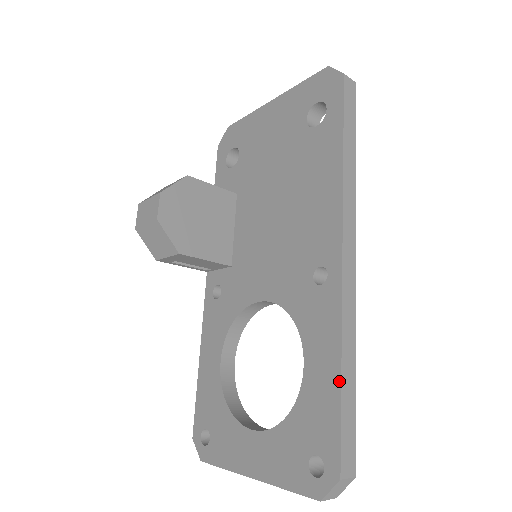
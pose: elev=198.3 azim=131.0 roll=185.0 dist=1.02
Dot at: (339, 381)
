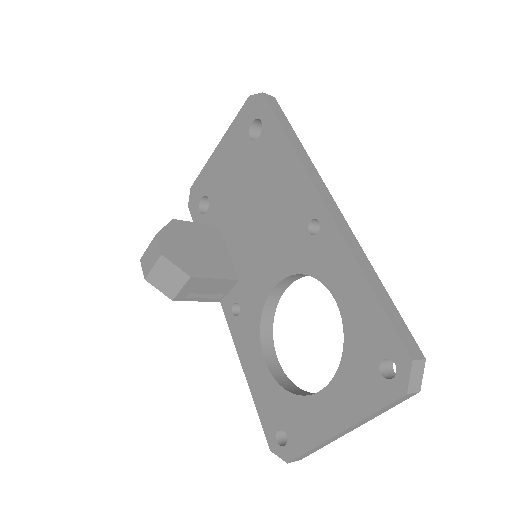
Dot at: (369, 287)
